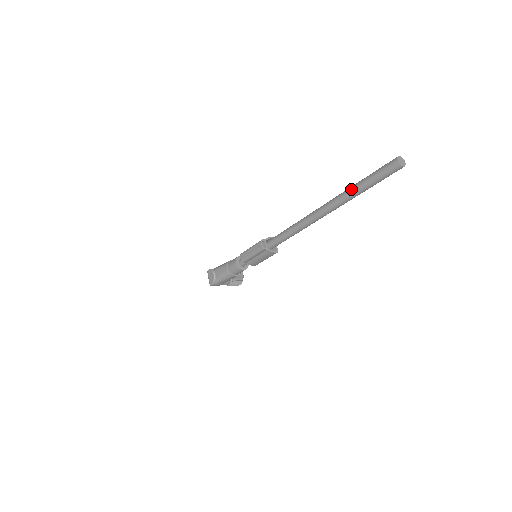
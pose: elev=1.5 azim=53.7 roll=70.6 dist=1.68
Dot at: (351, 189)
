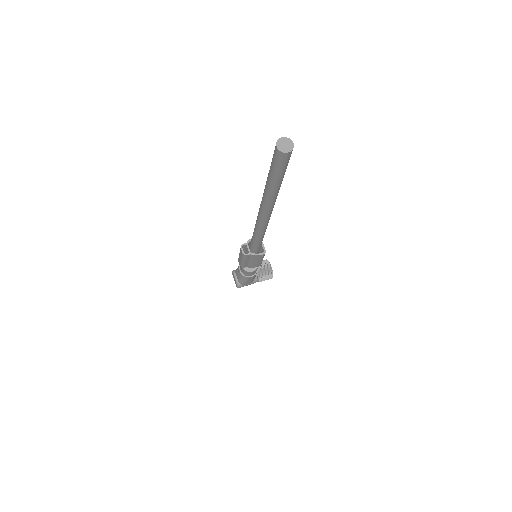
Dot at: (265, 186)
